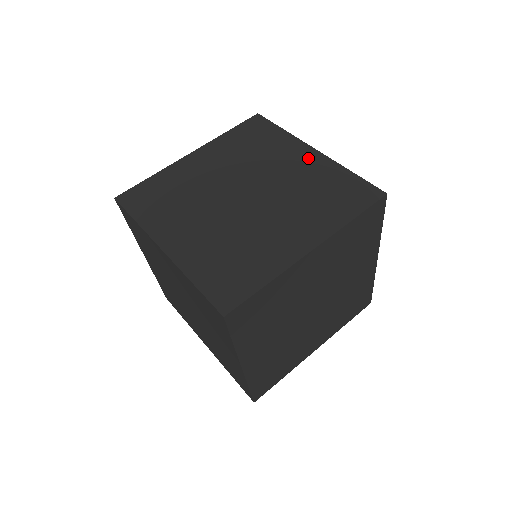
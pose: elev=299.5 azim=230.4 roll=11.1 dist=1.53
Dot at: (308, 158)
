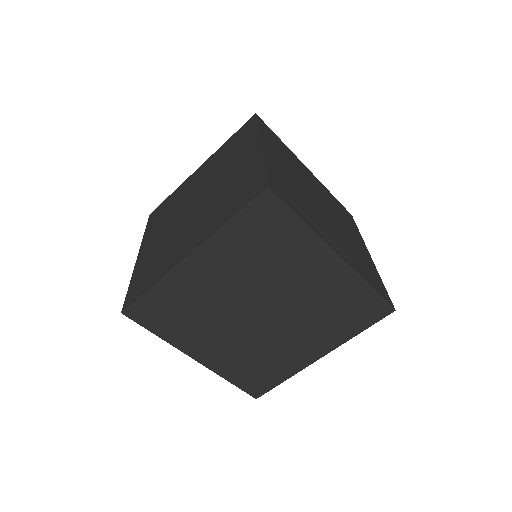
Dot at: (201, 169)
